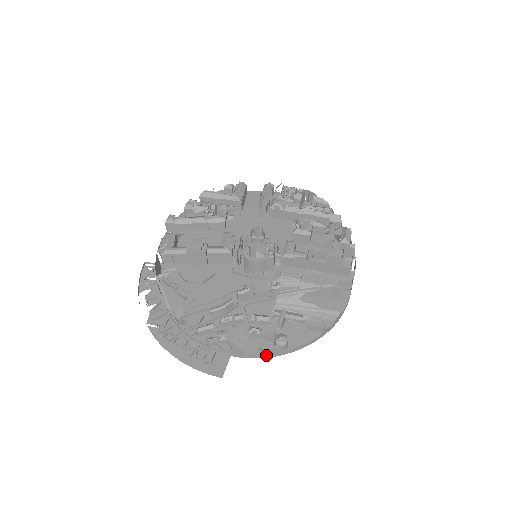
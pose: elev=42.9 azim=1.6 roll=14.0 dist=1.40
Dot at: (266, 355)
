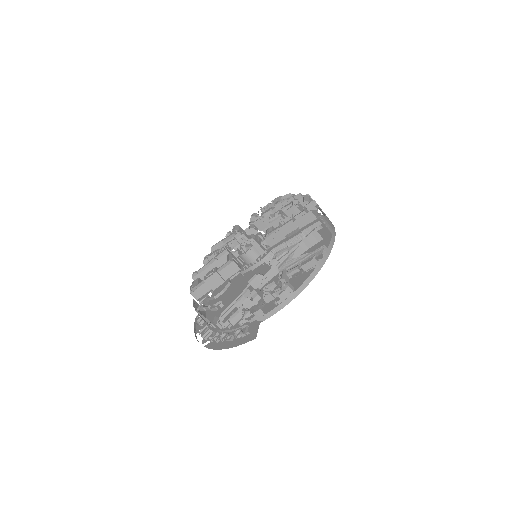
Dot at: (281, 305)
